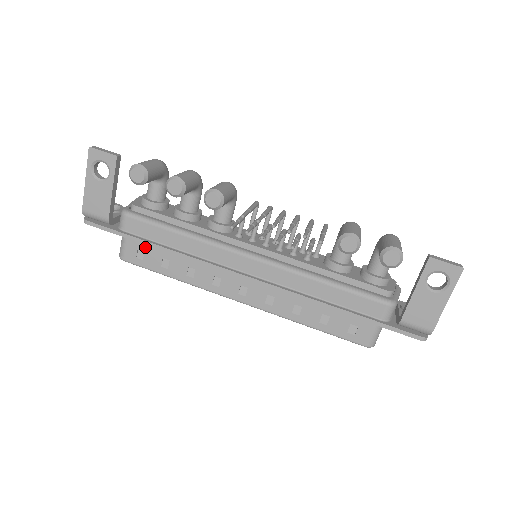
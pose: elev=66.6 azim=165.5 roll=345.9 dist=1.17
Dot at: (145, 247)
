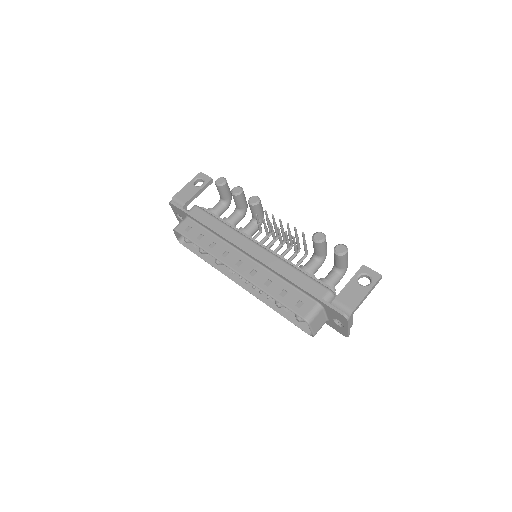
Dot at: (194, 226)
